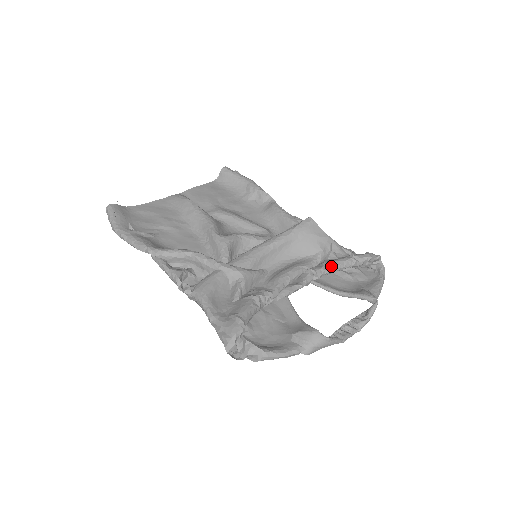
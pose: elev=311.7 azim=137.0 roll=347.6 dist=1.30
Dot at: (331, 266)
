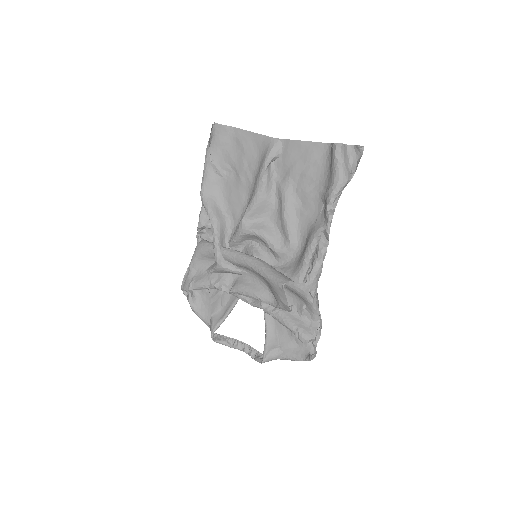
Dot at: (276, 318)
